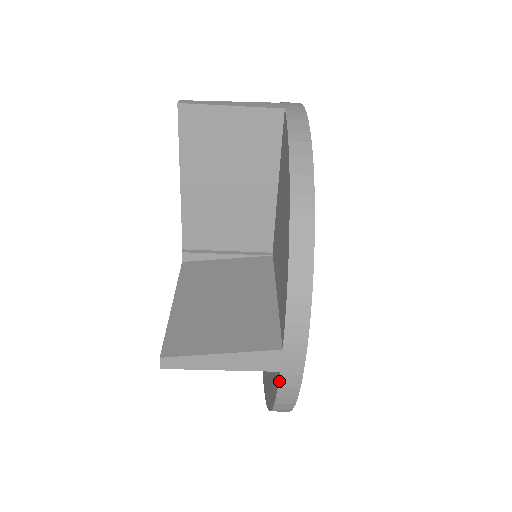
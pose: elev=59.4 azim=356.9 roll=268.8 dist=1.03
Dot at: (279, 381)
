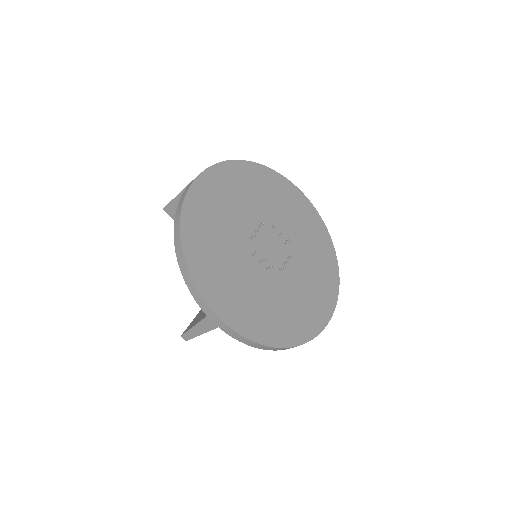
Dot at: (225, 332)
